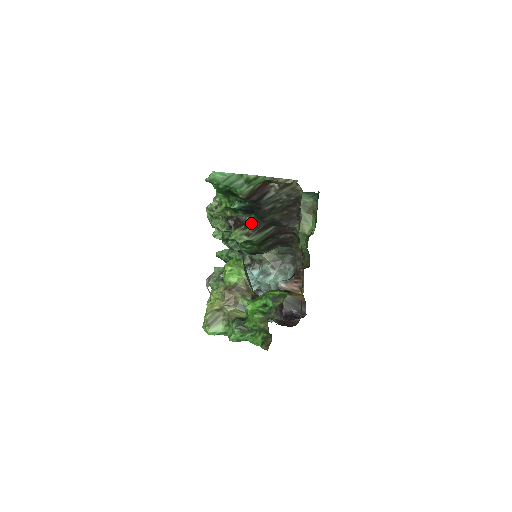
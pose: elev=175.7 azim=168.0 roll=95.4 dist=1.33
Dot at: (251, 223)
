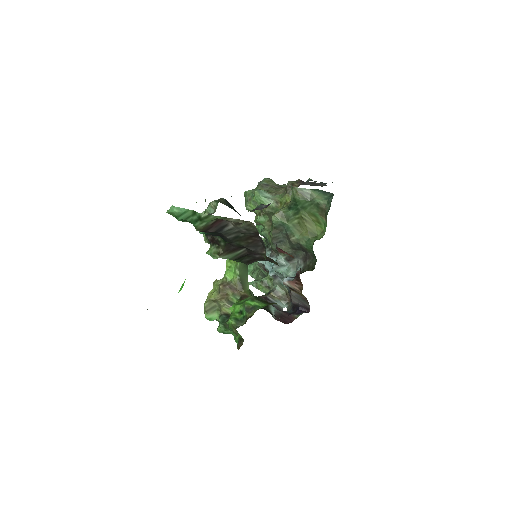
Dot at: (222, 244)
